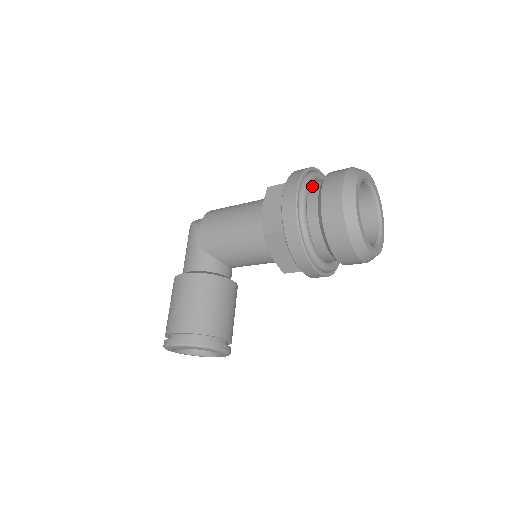
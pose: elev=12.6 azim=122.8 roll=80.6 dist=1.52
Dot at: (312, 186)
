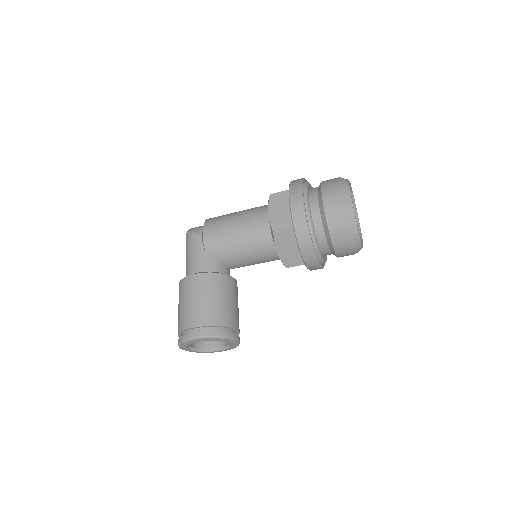
Dot at: (310, 192)
